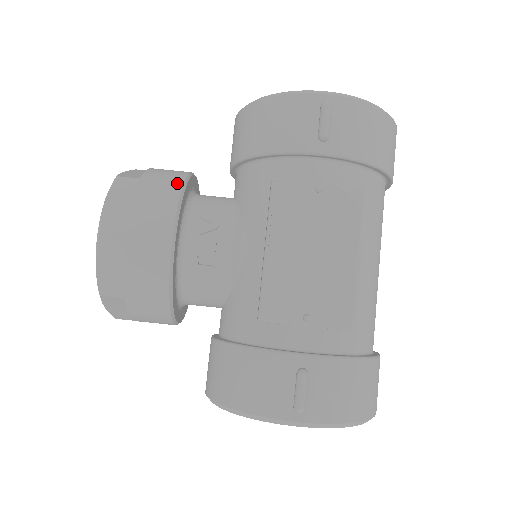
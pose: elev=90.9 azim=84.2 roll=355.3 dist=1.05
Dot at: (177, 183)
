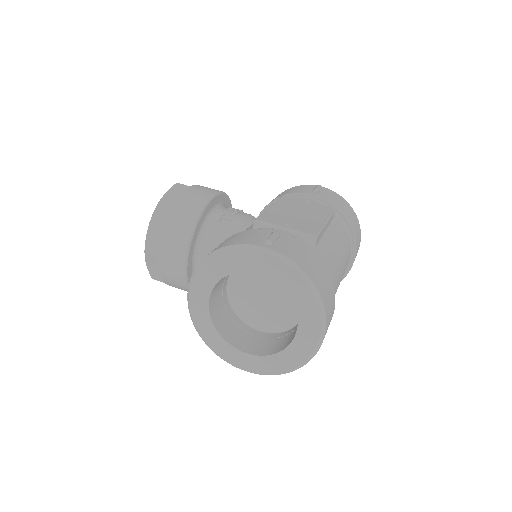
Dot at: occluded
